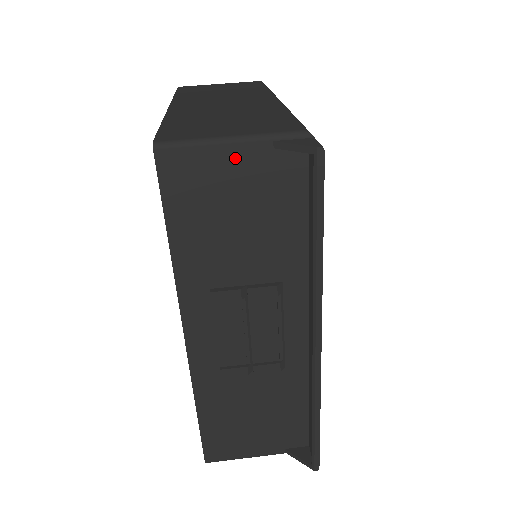
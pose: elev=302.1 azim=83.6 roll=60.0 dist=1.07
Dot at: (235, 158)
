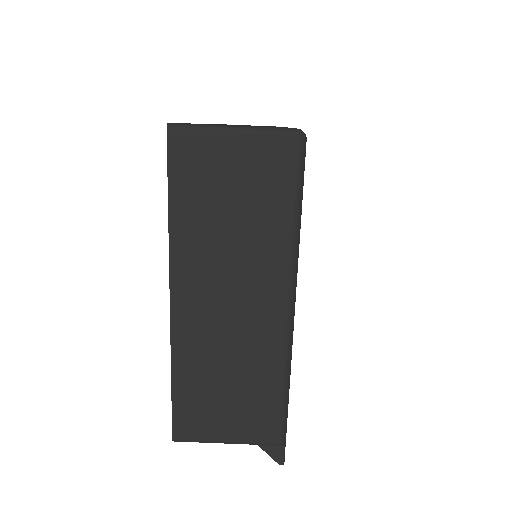
Dot at: occluded
